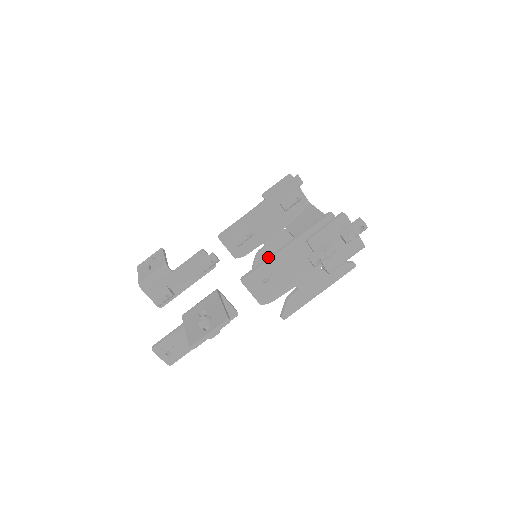
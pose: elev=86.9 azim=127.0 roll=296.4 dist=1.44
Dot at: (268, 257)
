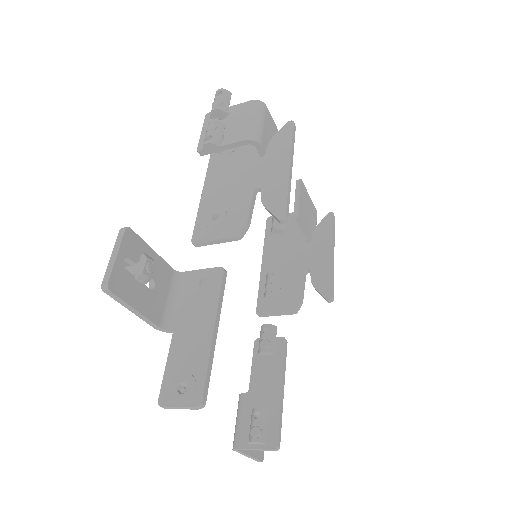
Dot at: (201, 208)
